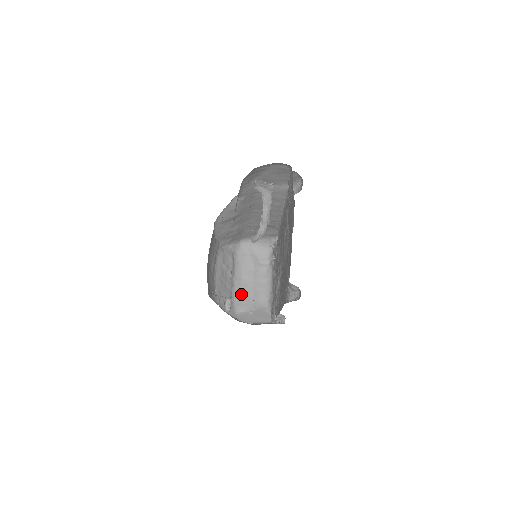
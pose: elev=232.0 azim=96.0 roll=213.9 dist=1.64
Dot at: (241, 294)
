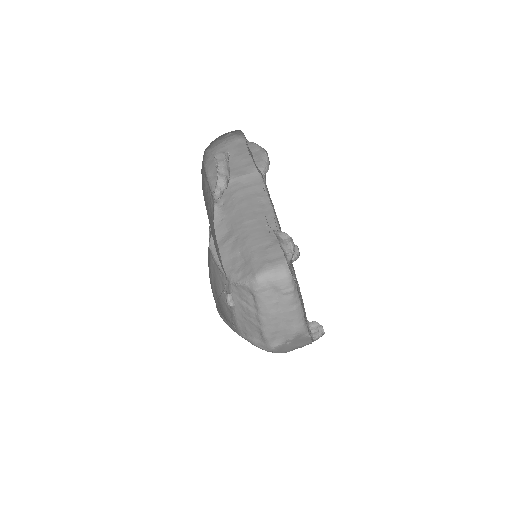
Dot at: (272, 328)
